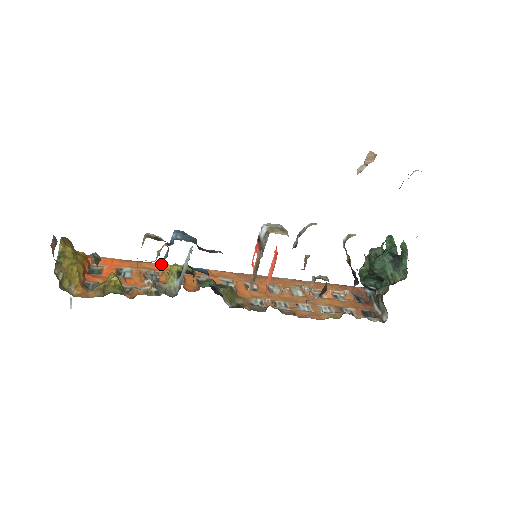
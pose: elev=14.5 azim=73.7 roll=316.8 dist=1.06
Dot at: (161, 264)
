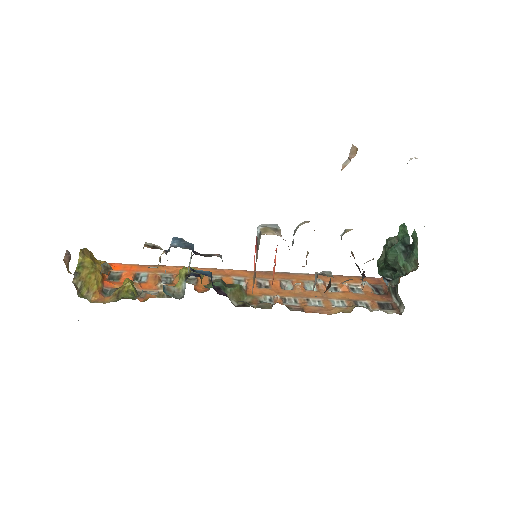
Dot at: (176, 267)
